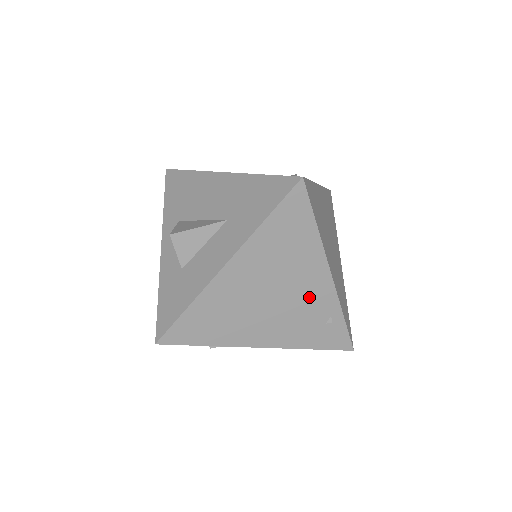
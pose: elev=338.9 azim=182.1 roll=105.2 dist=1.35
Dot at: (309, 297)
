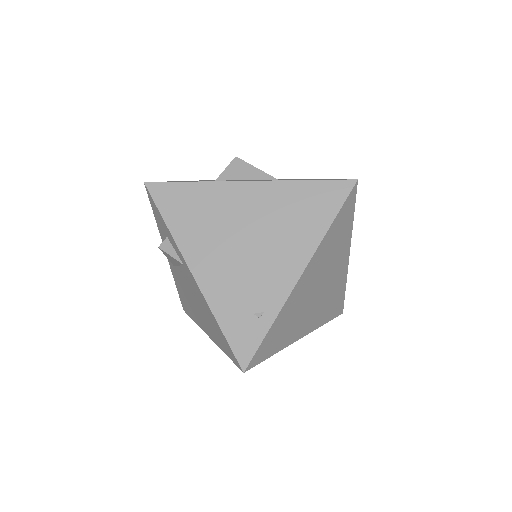
Dot at: (268, 273)
